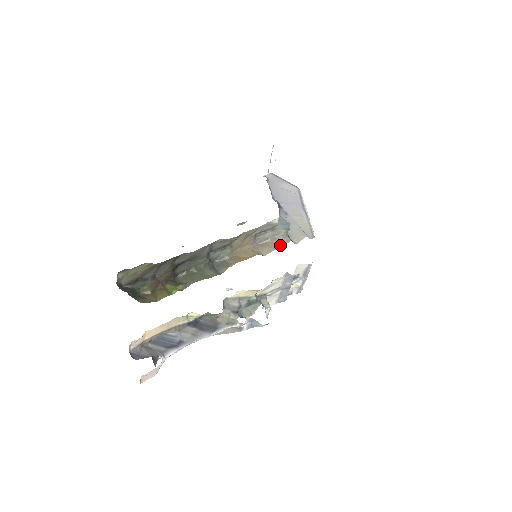
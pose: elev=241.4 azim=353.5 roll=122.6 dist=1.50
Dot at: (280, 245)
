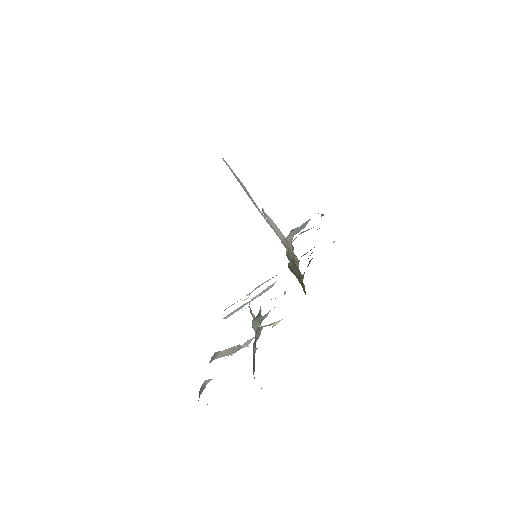
Dot at: (292, 249)
